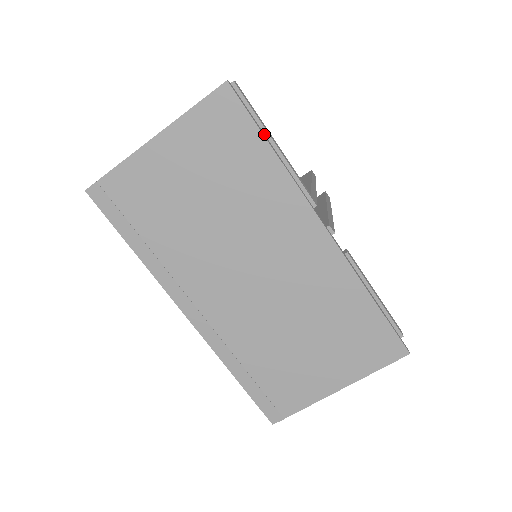
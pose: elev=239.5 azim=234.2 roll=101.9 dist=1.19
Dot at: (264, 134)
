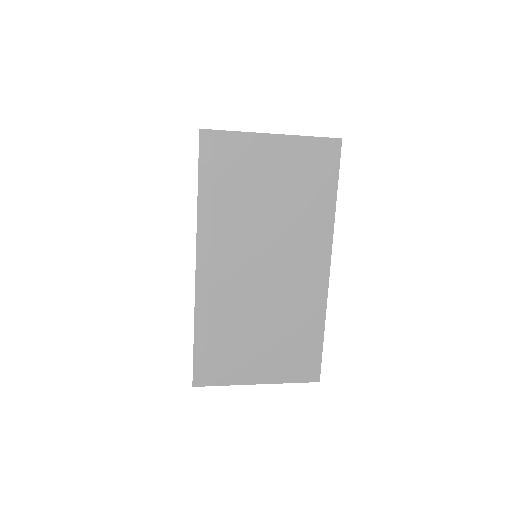
Dot at: occluded
